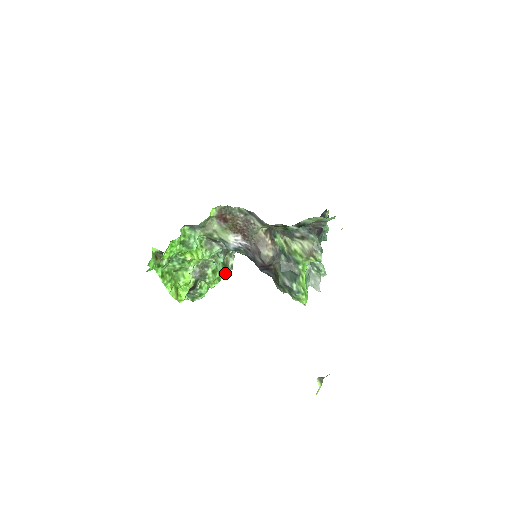
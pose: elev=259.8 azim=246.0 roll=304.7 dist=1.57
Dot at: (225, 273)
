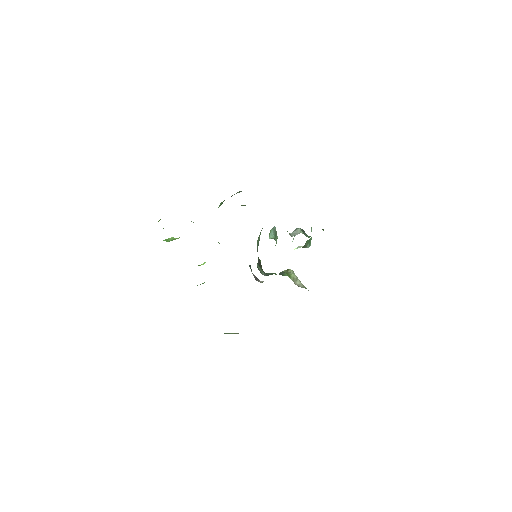
Dot at: occluded
